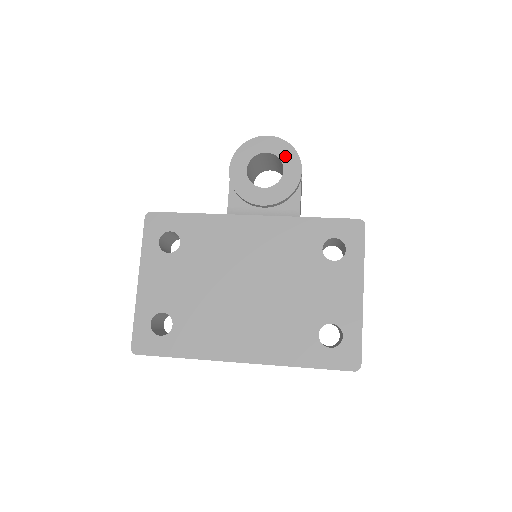
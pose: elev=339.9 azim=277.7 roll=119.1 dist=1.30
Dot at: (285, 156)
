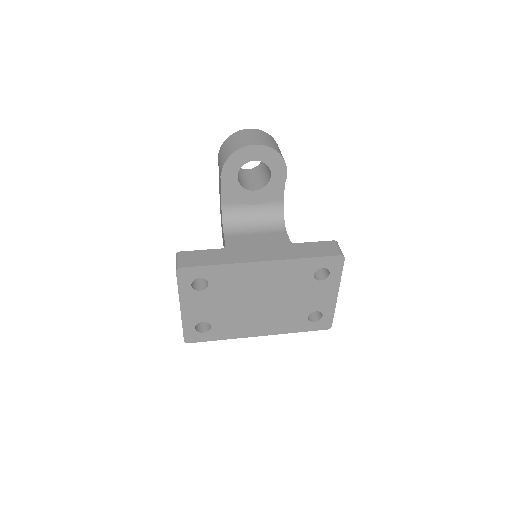
Dot at: (272, 163)
